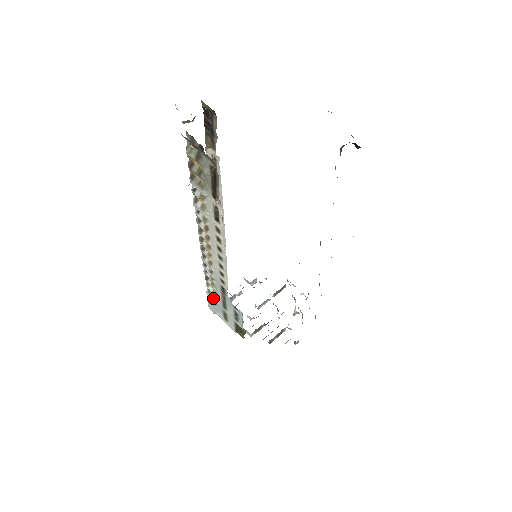
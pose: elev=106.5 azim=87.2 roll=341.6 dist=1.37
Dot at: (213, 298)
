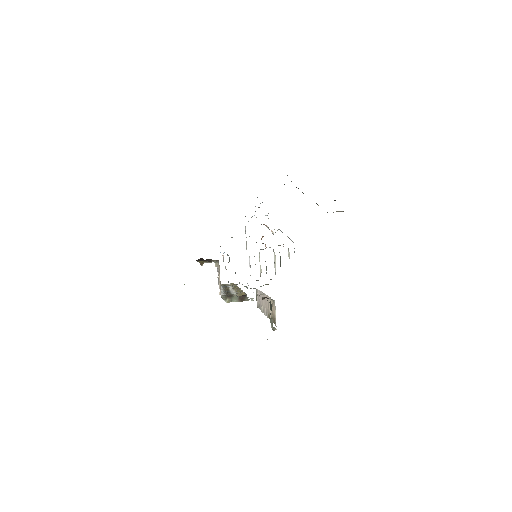
Dot at: occluded
